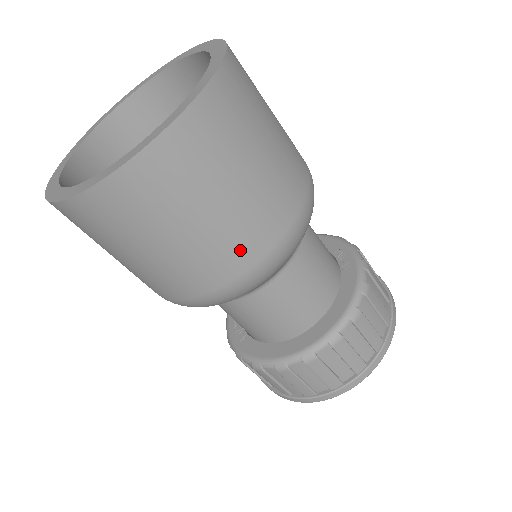
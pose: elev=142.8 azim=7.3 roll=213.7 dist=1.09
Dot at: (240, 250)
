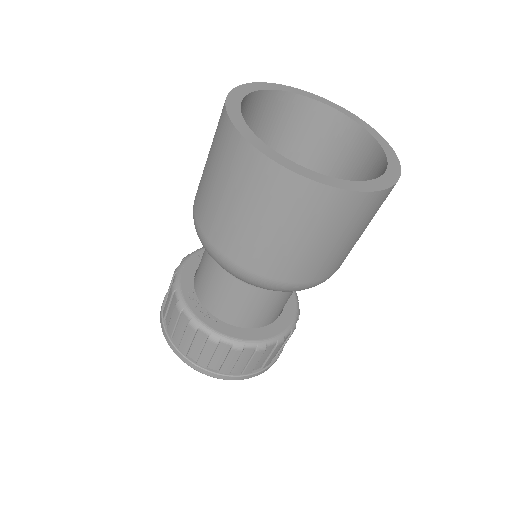
Dot at: (345, 258)
